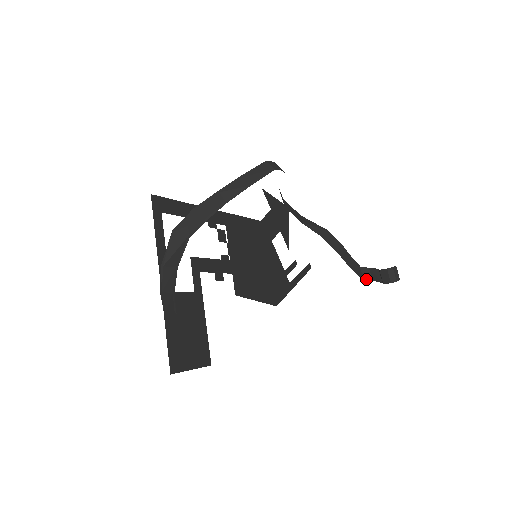
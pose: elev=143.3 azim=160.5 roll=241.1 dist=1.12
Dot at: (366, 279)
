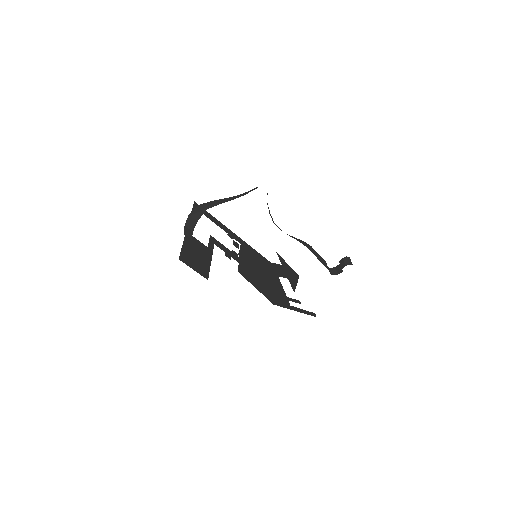
Dot at: occluded
